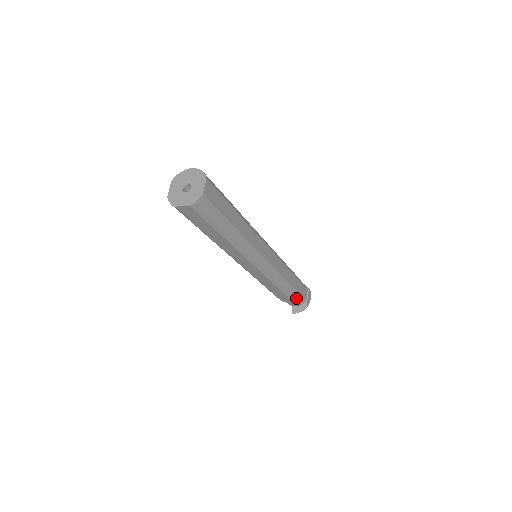
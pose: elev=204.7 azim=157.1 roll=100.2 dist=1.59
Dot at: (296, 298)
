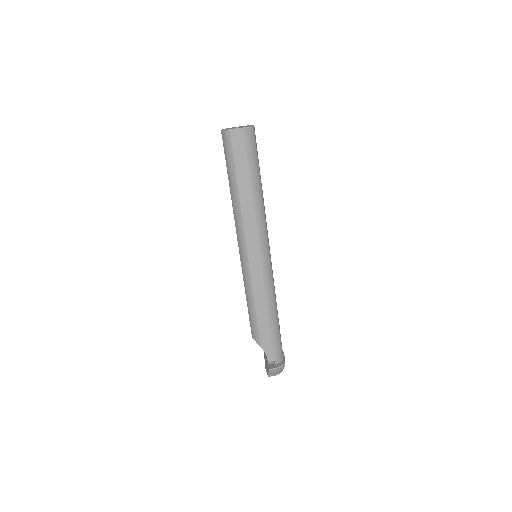
Dot at: (277, 343)
